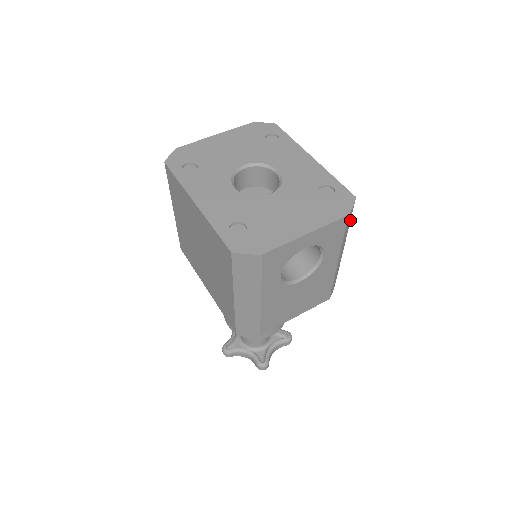
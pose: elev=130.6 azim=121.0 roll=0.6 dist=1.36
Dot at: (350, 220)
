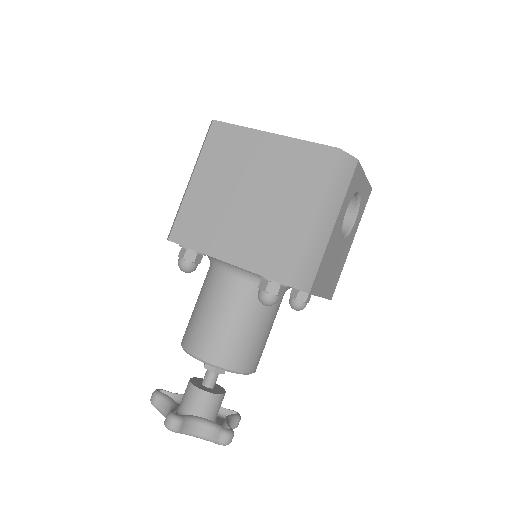
Dot at: occluded
